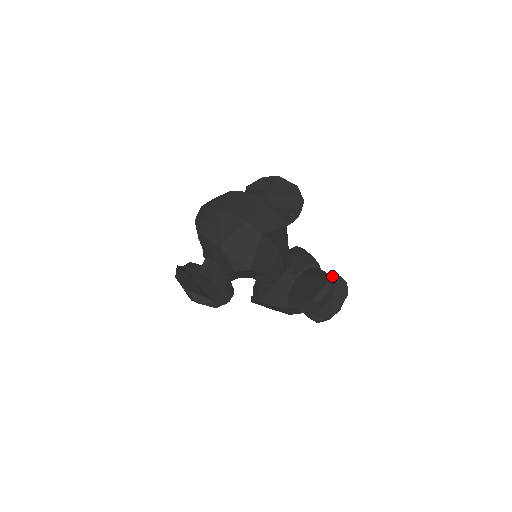
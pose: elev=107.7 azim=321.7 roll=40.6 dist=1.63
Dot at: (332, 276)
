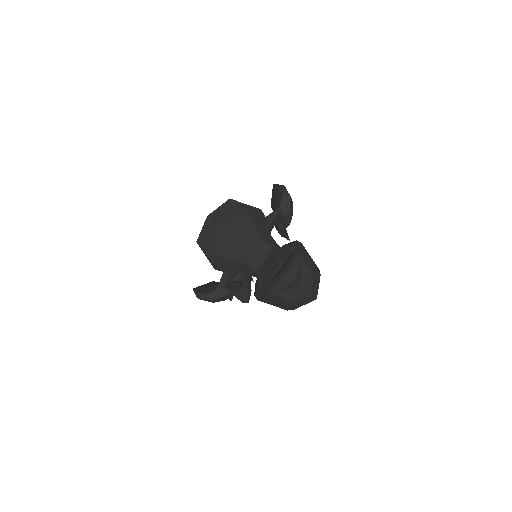
Dot at: (278, 246)
